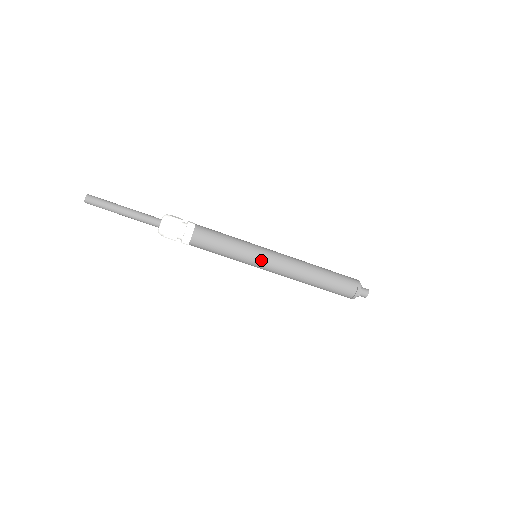
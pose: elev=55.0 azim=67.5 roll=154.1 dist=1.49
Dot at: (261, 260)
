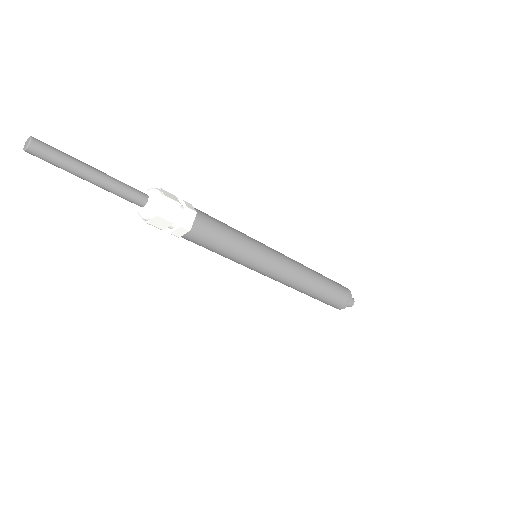
Dot at: (264, 266)
